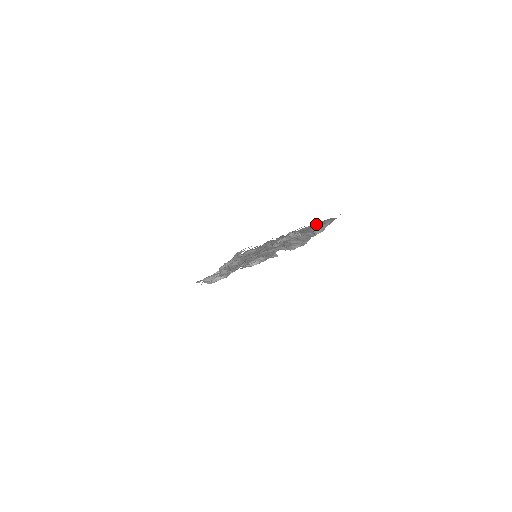
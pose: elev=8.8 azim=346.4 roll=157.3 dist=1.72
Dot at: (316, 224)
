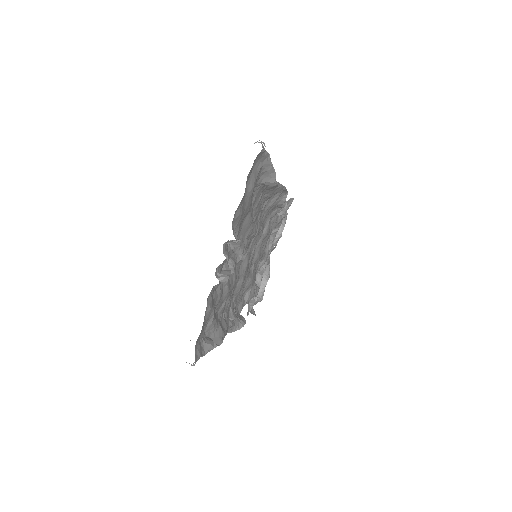
Dot at: (246, 190)
